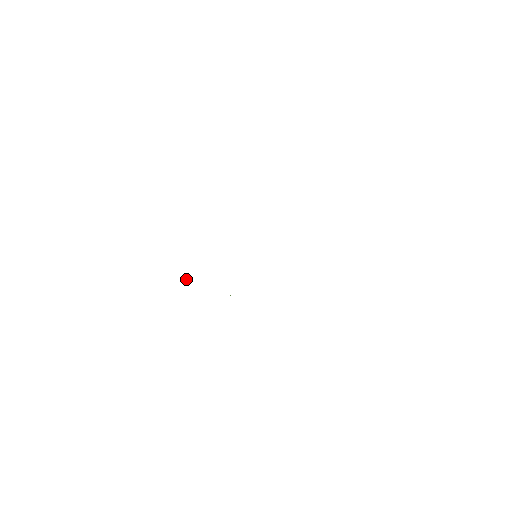
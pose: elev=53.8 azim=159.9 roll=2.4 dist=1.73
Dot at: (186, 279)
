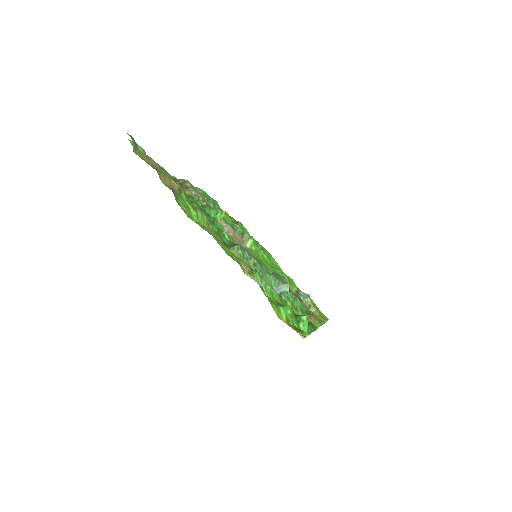
Dot at: occluded
